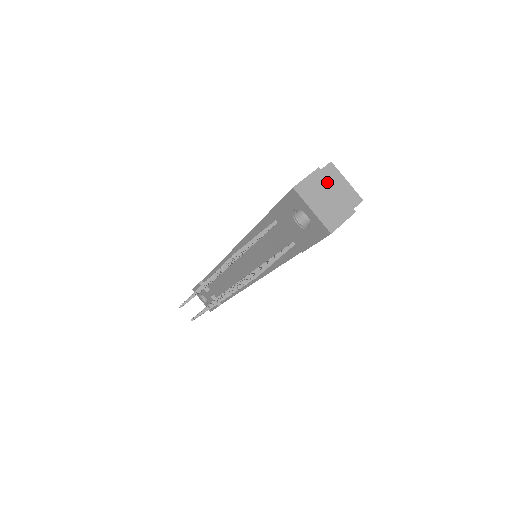
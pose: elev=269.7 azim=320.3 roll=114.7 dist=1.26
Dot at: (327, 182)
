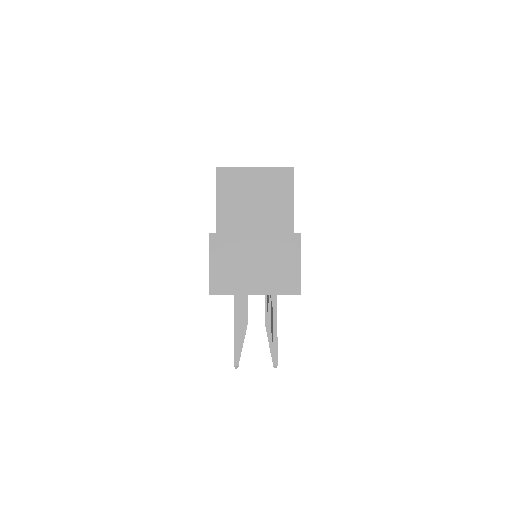
Dot at: (235, 240)
